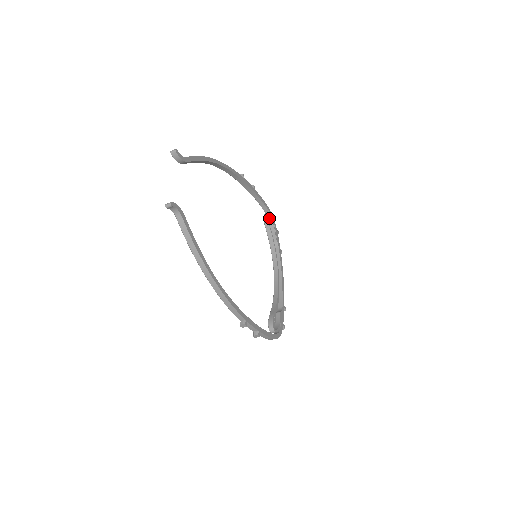
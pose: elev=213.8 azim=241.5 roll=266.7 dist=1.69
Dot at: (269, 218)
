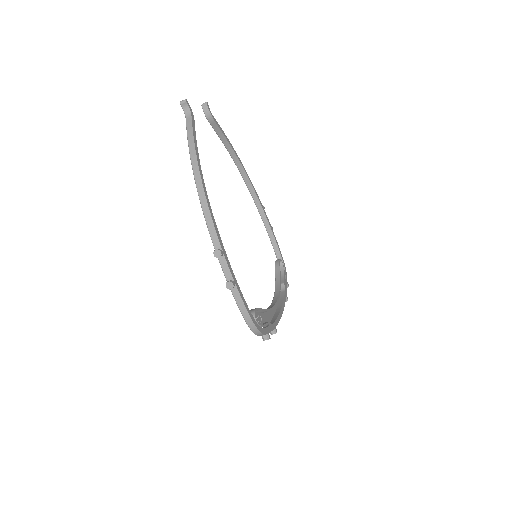
Dot at: (281, 267)
